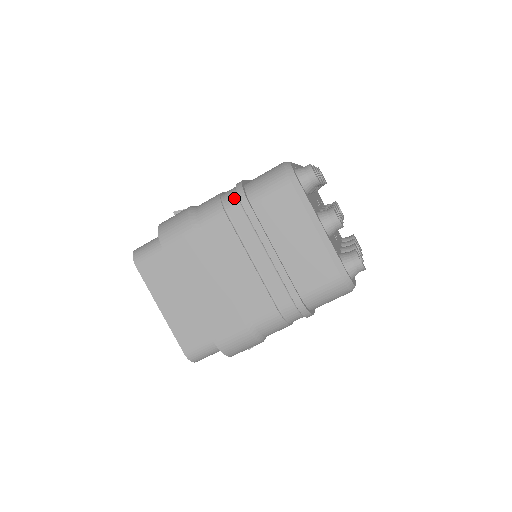
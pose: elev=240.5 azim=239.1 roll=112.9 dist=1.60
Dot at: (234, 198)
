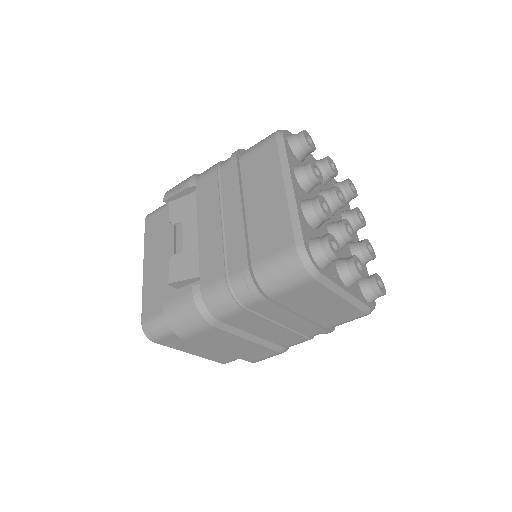
Dot at: (248, 295)
